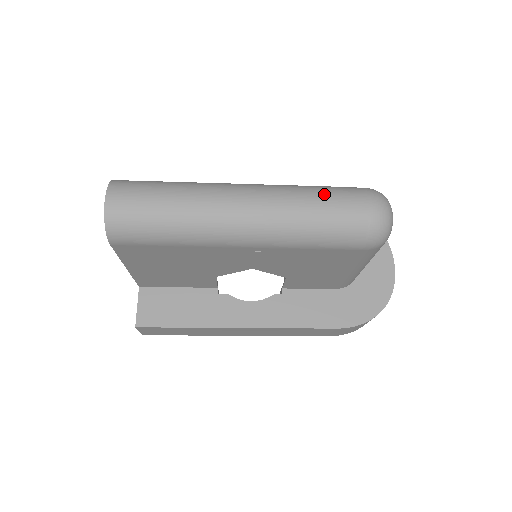
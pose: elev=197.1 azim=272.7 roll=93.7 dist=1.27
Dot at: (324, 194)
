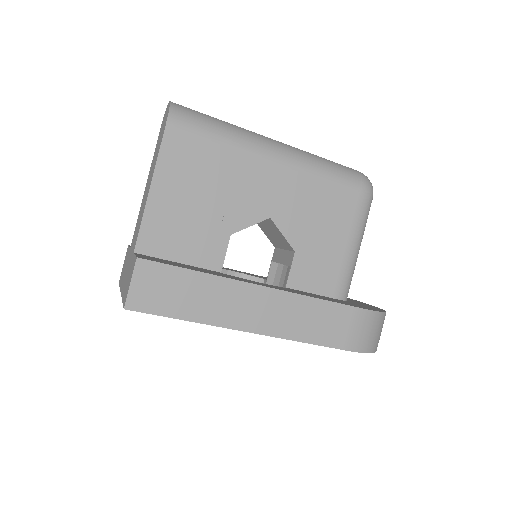
Dot at: occluded
